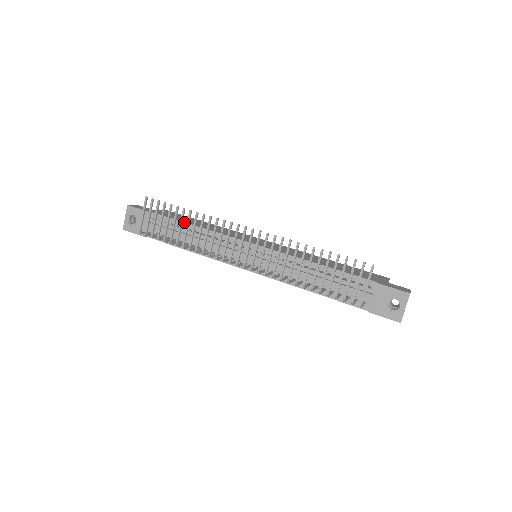
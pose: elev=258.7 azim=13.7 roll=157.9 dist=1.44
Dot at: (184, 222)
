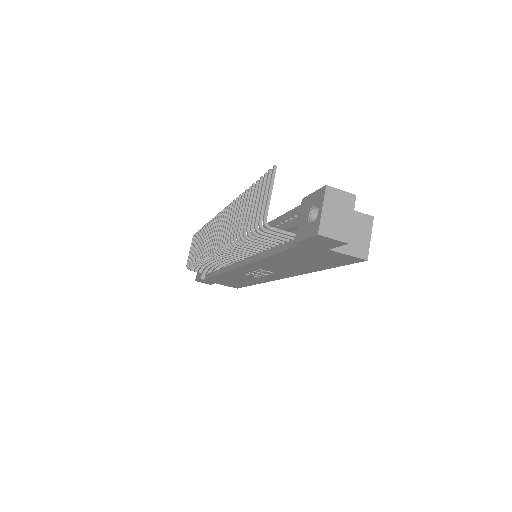
Dot at: occluded
